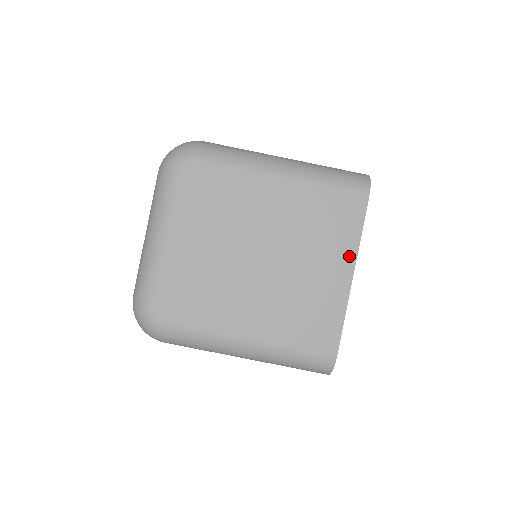
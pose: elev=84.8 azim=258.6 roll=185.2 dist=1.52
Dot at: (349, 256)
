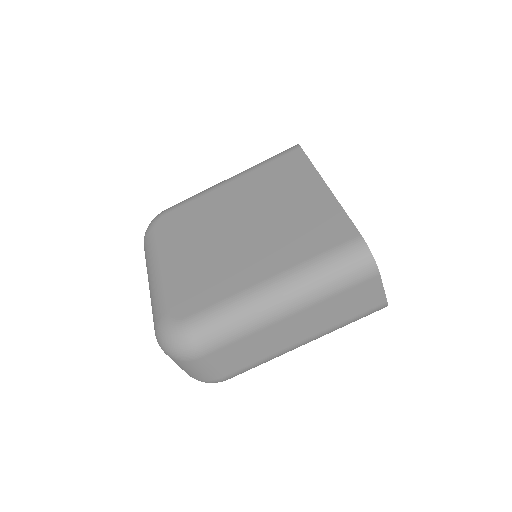
Dot at: (313, 179)
